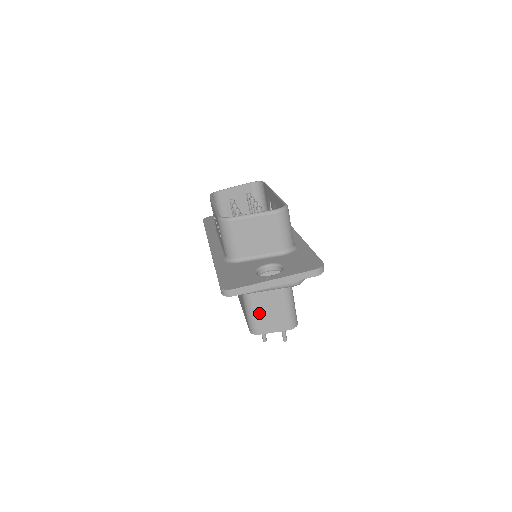
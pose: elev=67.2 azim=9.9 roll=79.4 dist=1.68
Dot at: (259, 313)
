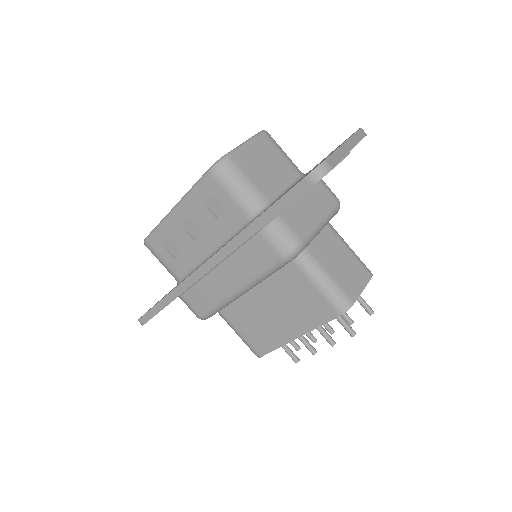
Dot at: (333, 272)
